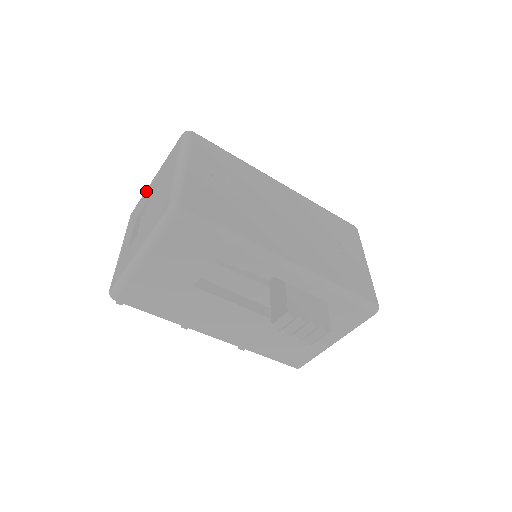
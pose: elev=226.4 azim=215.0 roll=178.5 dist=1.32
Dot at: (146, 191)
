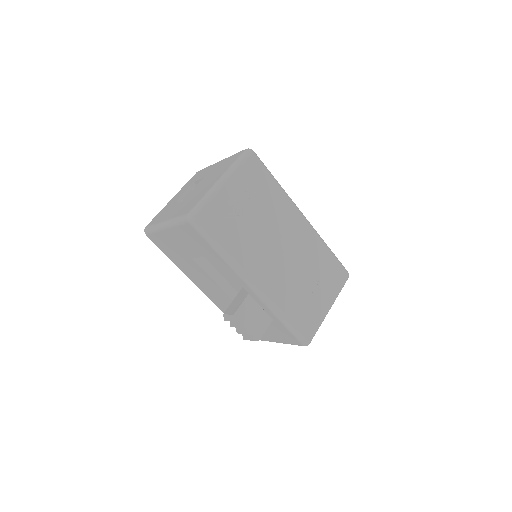
Dot at: (210, 167)
